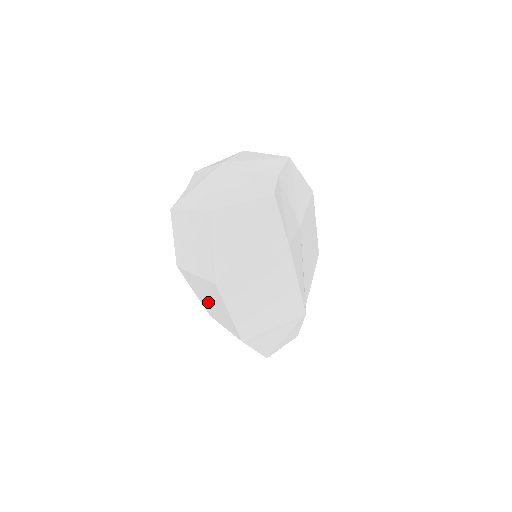
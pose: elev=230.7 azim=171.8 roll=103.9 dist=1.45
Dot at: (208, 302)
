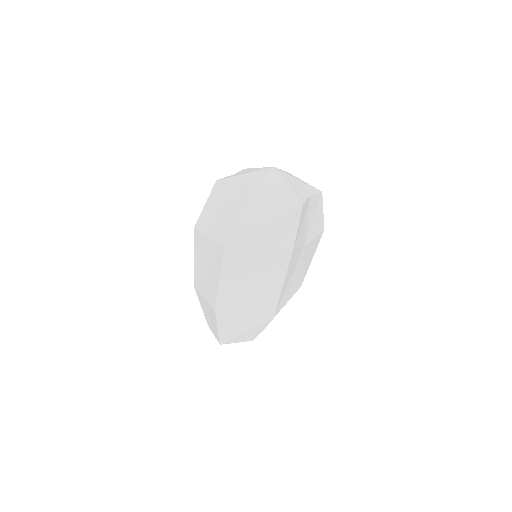
Dot at: (202, 268)
